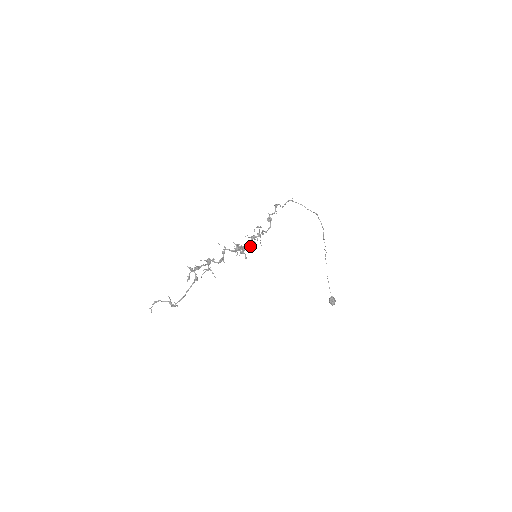
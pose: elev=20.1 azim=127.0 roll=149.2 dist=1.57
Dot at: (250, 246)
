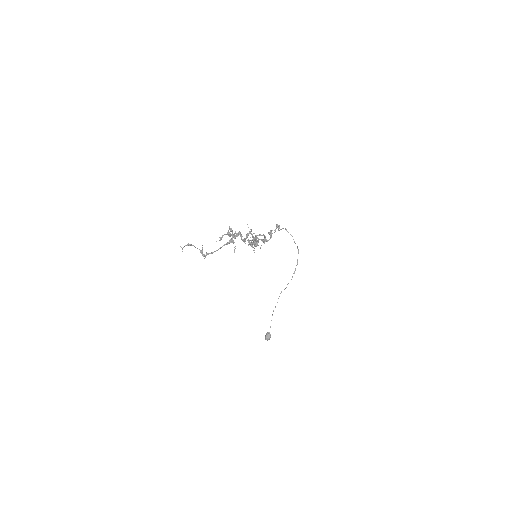
Dot at: (255, 245)
